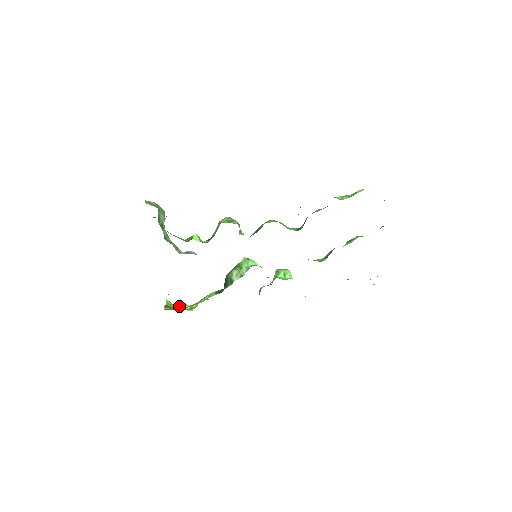
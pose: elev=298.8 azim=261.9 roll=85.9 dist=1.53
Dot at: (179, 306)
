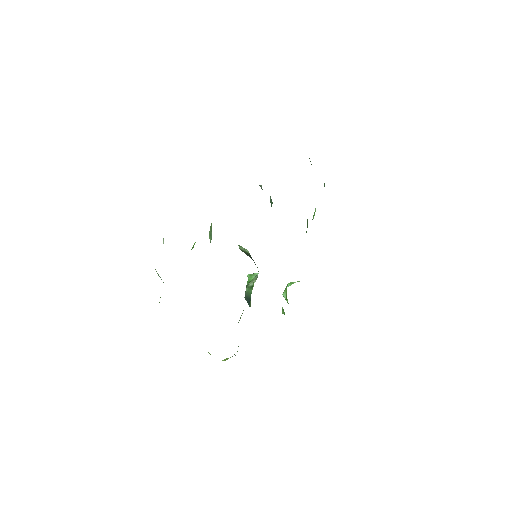
Dot at: occluded
